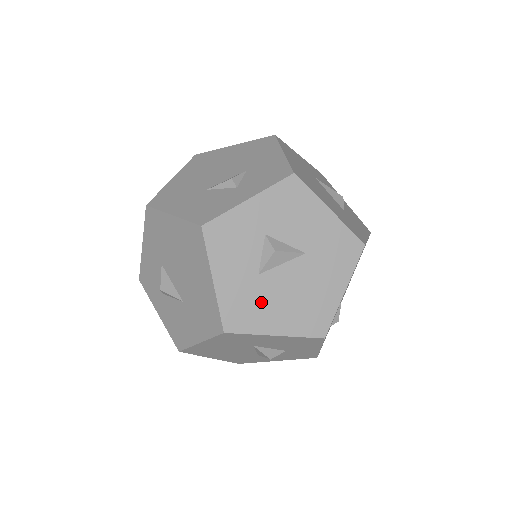
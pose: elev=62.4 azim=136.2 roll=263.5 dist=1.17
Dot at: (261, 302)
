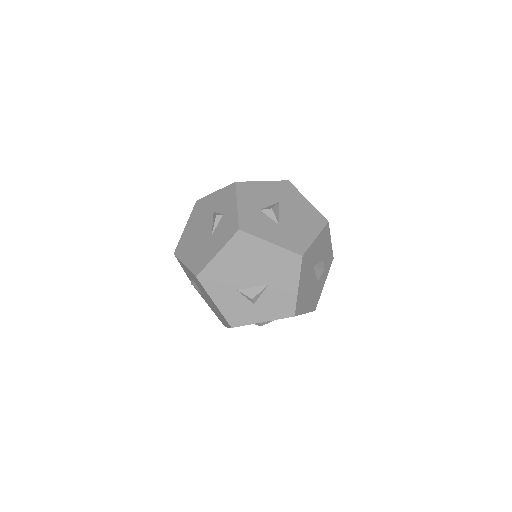
Dot at: (295, 233)
